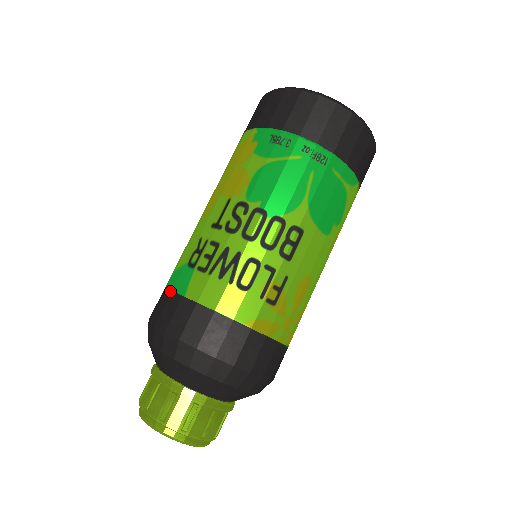
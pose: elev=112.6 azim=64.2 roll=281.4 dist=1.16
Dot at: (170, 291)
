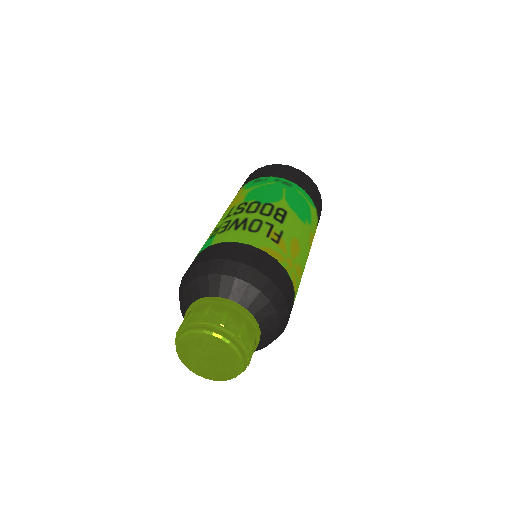
Dot at: (198, 254)
